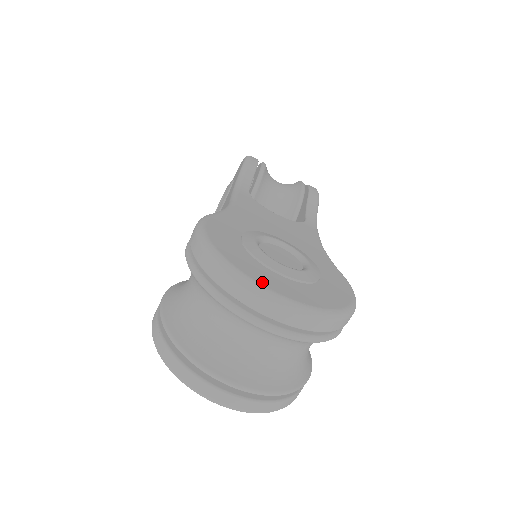
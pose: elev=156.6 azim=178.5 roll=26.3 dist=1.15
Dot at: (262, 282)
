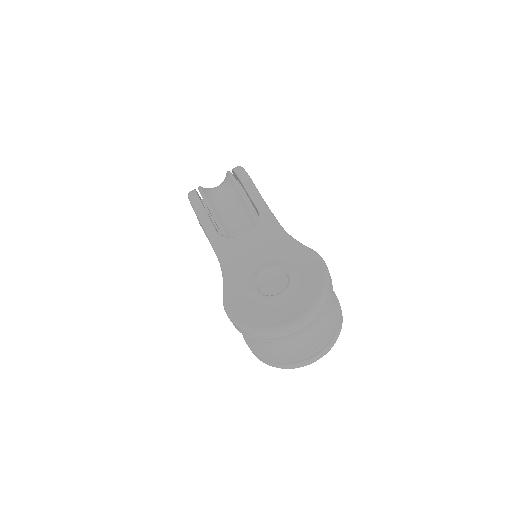
Dot at: (280, 323)
